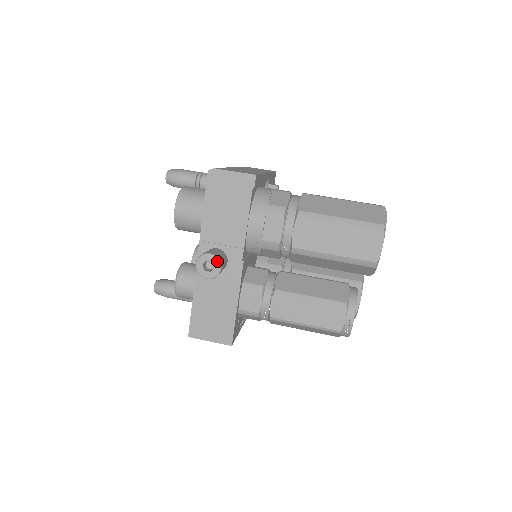
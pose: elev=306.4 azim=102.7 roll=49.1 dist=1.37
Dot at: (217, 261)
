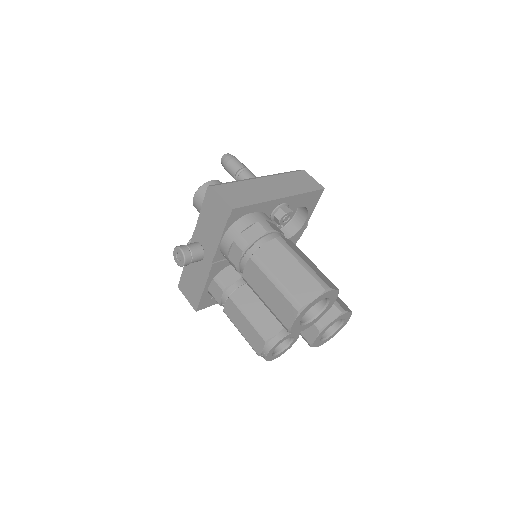
Dot at: (183, 257)
